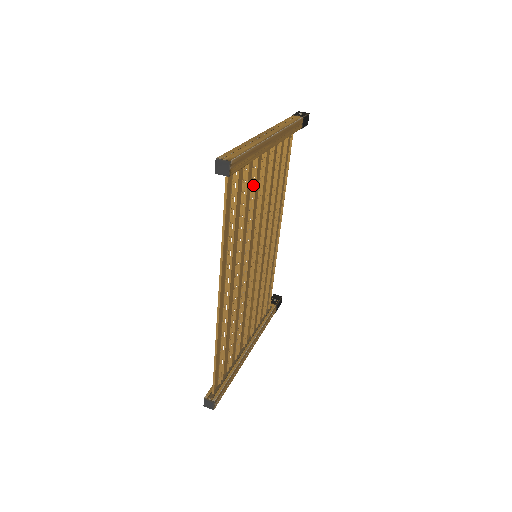
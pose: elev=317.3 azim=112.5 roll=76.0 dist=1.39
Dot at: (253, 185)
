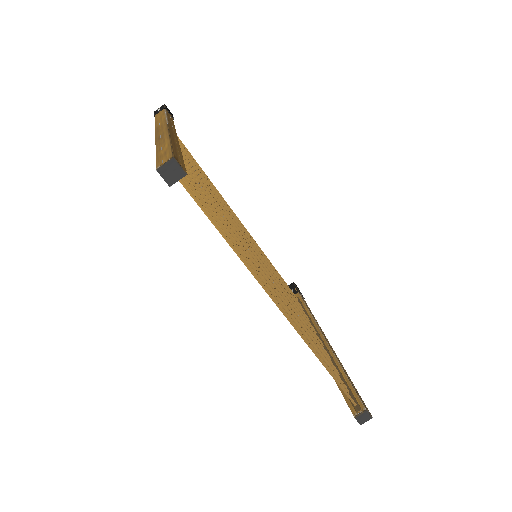
Dot at: (199, 186)
